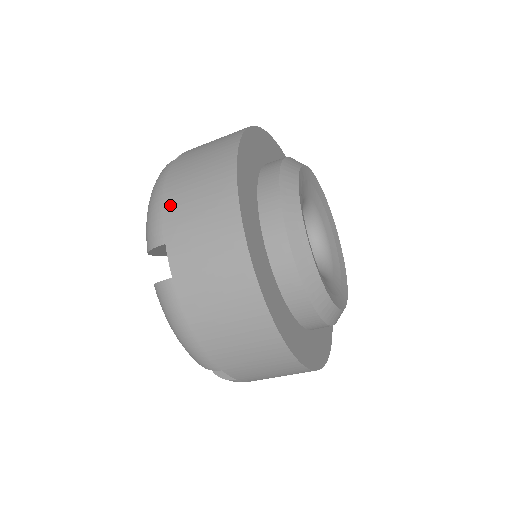
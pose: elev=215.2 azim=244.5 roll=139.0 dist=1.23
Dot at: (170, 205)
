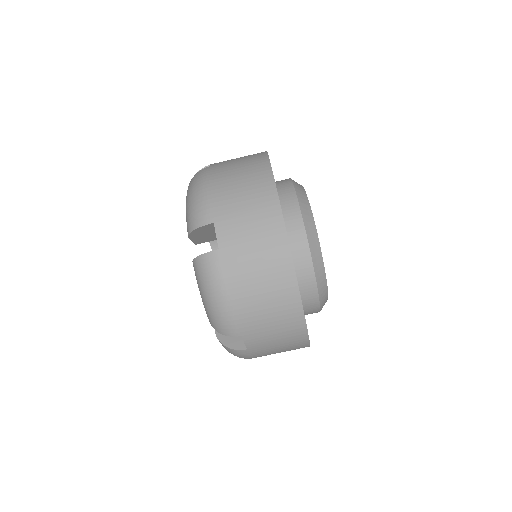
Dot at: occluded
